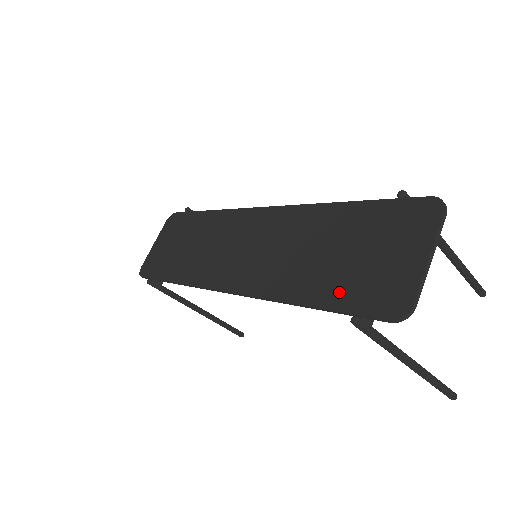
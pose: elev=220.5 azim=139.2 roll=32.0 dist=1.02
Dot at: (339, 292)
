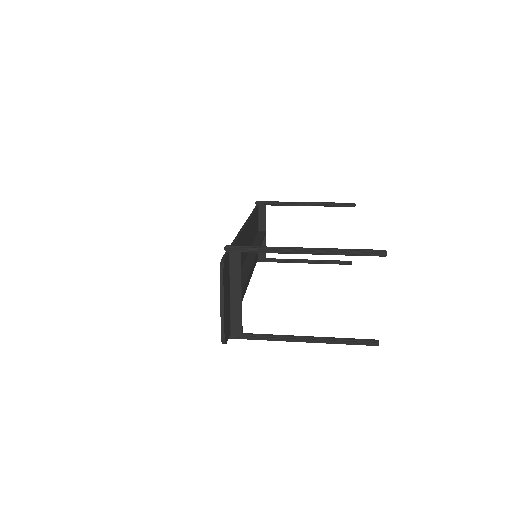
Dot at: occluded
